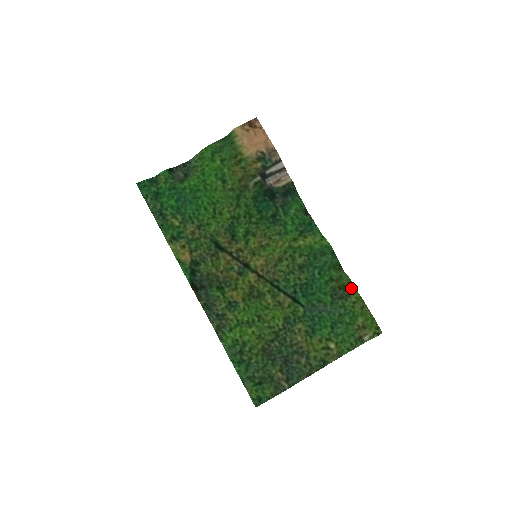
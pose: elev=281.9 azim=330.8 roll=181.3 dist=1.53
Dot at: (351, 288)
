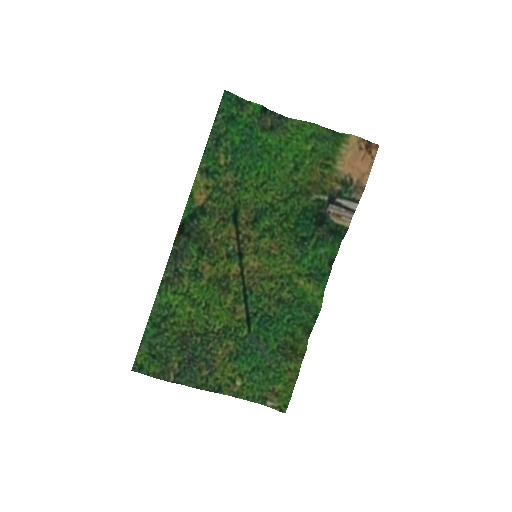
Dot at: (300, 357)
